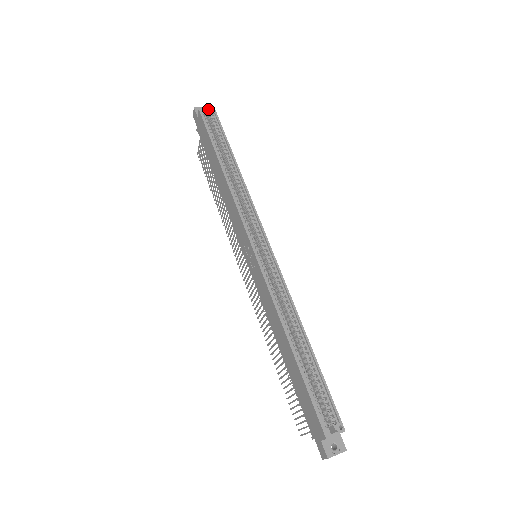
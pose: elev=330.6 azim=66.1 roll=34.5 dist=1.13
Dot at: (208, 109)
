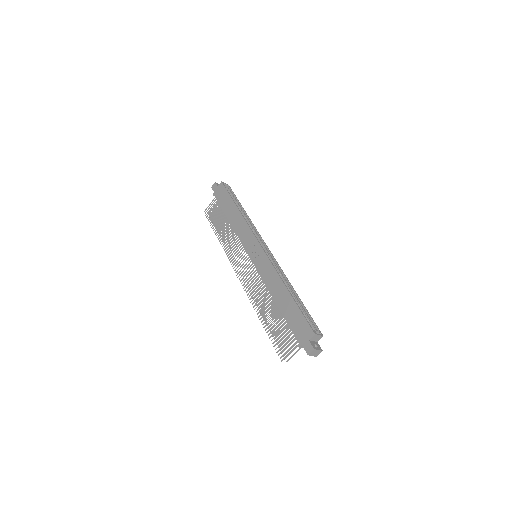
Dot at: (226, 184)
